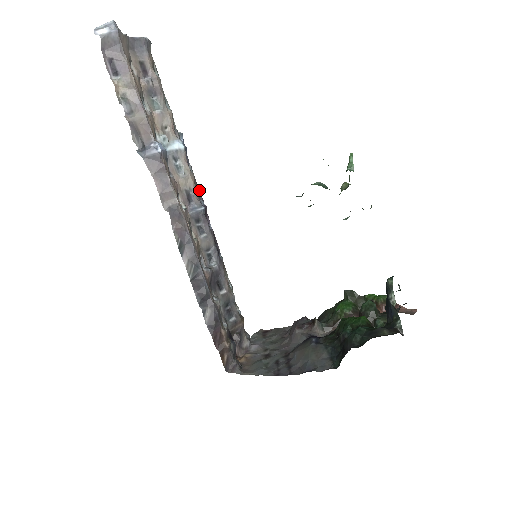
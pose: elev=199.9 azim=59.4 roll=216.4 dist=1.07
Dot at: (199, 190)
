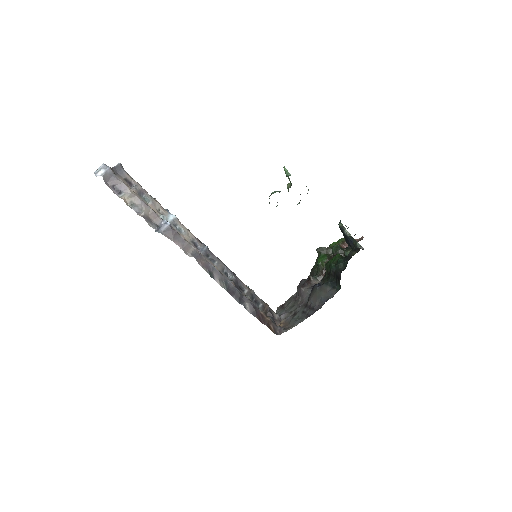
Dot at: (196, 238)
